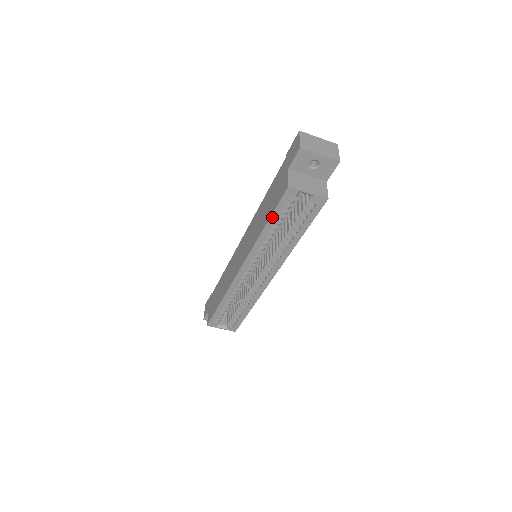
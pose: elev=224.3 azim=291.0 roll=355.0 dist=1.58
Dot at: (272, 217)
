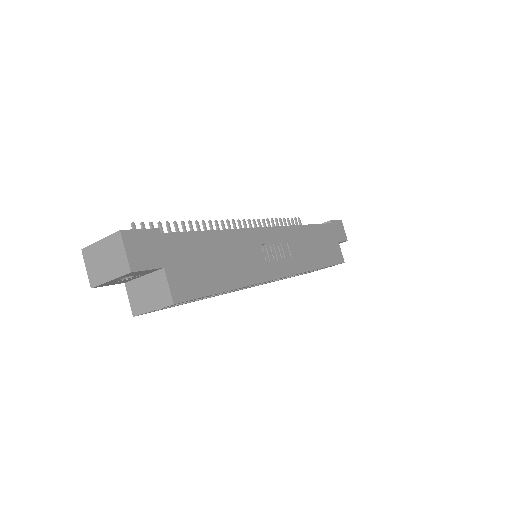
Dot at: occluded
